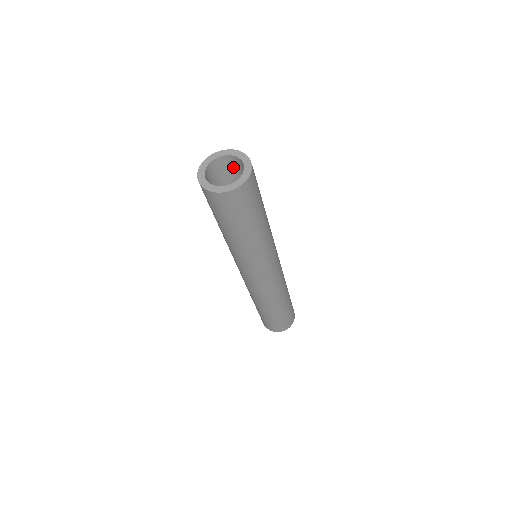
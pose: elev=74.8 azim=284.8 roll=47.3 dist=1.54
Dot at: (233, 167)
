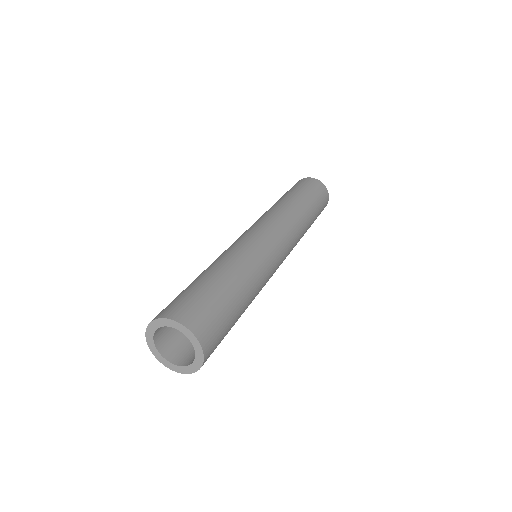
Dot at: occluded
